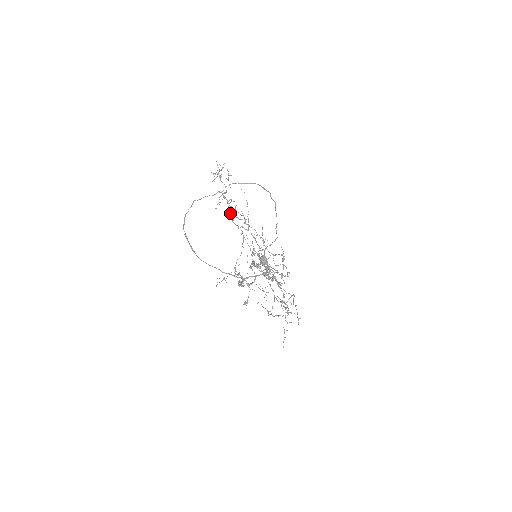
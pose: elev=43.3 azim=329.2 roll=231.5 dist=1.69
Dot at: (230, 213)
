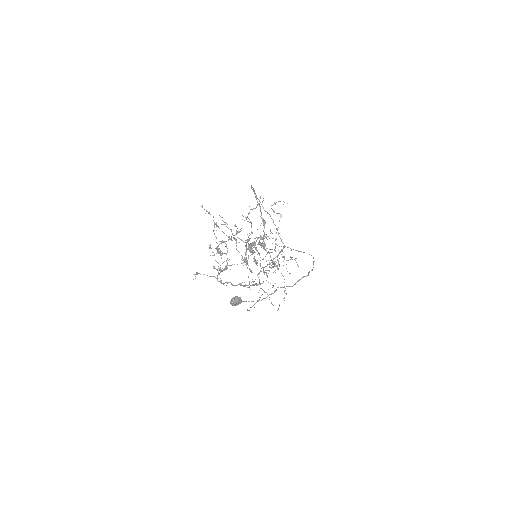
Dot at: (269, 264)
